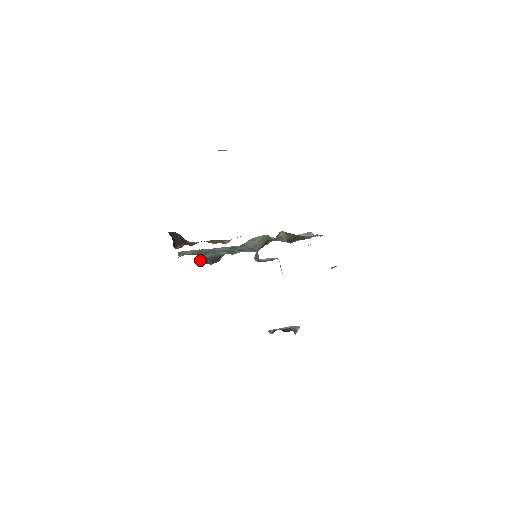
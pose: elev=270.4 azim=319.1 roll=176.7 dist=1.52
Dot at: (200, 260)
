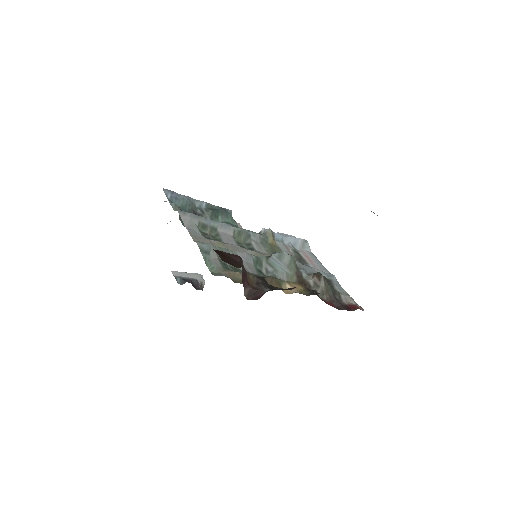
Dot at: (179, 217)
